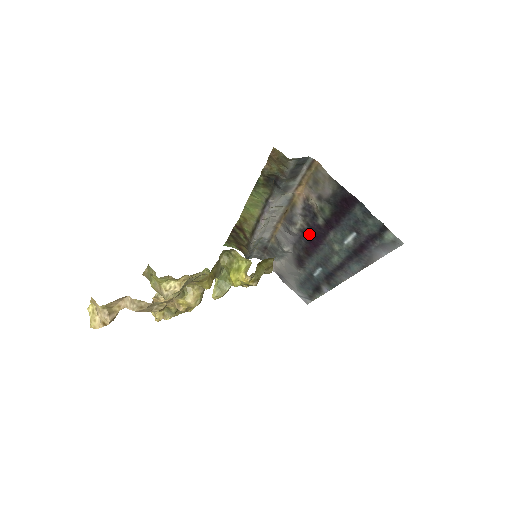
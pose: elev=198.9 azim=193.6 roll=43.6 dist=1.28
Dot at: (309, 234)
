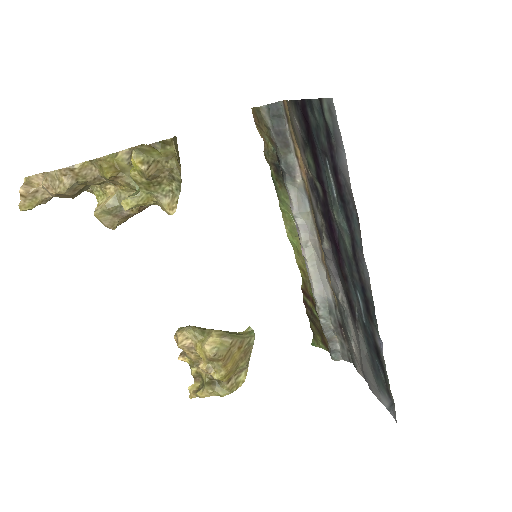
Dot at: (329, 232)
